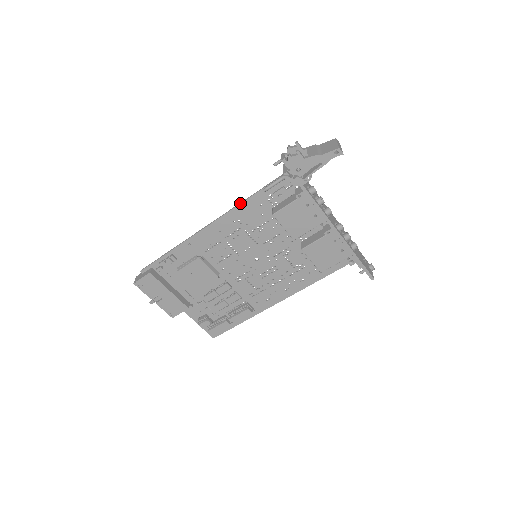
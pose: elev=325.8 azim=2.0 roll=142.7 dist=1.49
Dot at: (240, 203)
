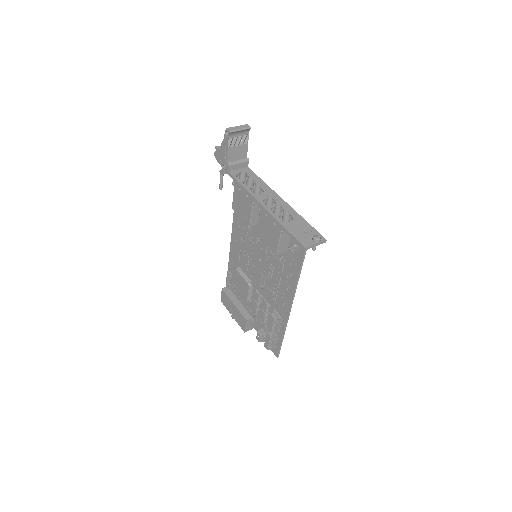
Dot at: occluded
